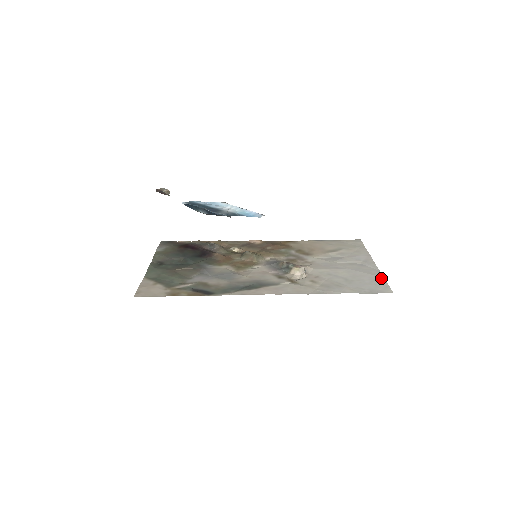
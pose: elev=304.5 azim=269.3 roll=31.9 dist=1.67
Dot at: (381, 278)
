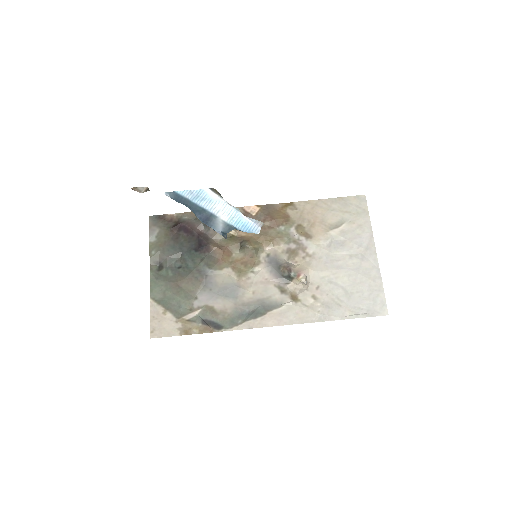
Dot at: (380, 287)
